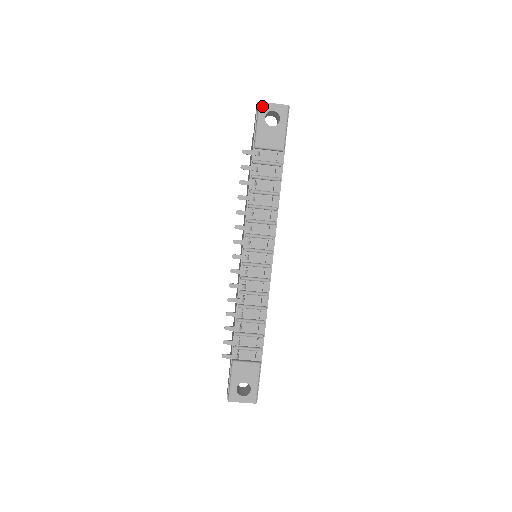
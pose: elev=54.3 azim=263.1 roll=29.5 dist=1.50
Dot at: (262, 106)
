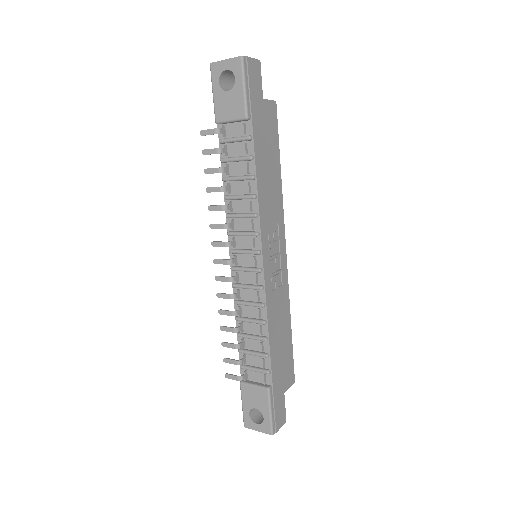
Dot at: (213, 68)
